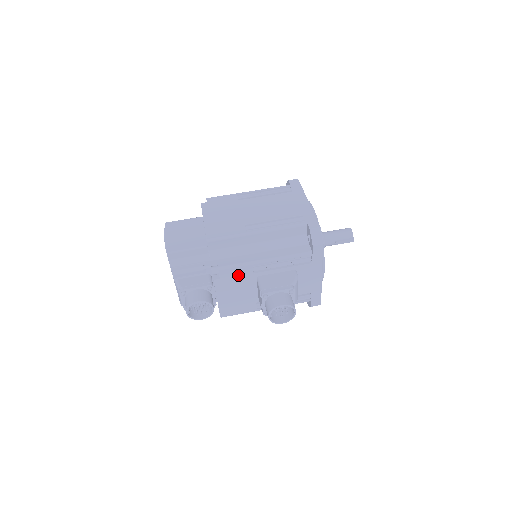
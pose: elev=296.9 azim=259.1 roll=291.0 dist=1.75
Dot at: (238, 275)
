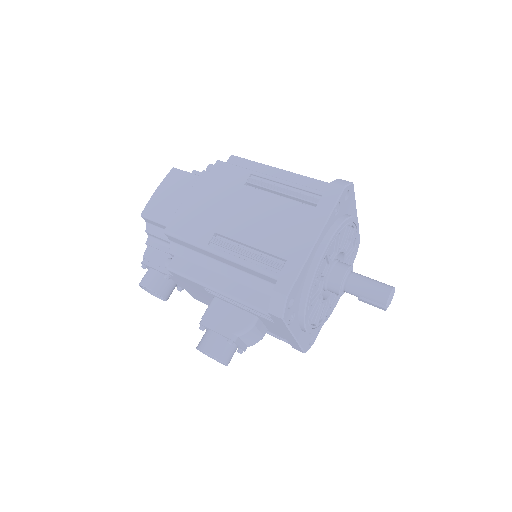
Dot at: (192, 284)
